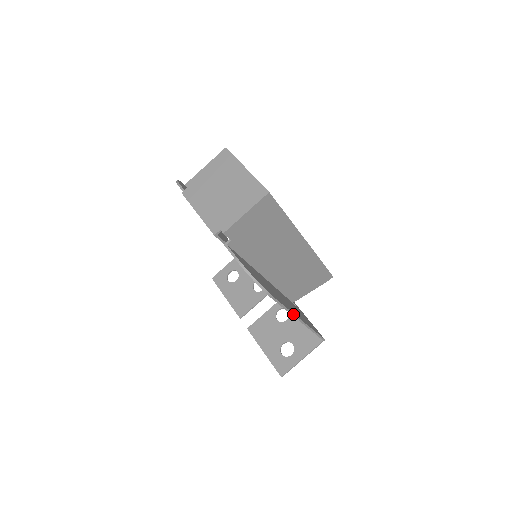
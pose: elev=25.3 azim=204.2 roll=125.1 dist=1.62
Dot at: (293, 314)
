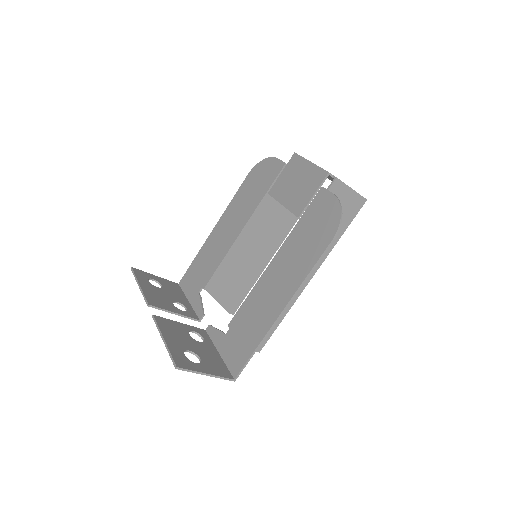
Dot at: (298, 290)
